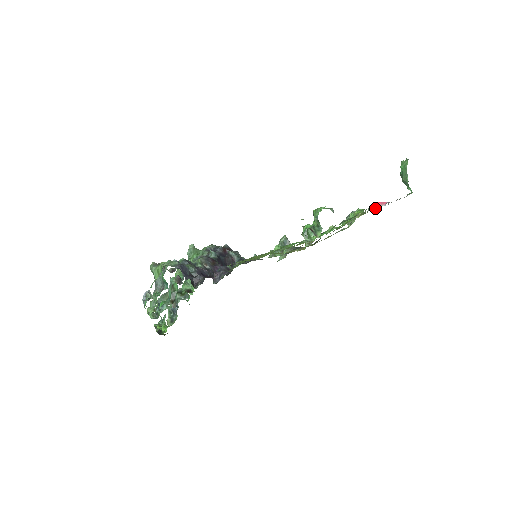
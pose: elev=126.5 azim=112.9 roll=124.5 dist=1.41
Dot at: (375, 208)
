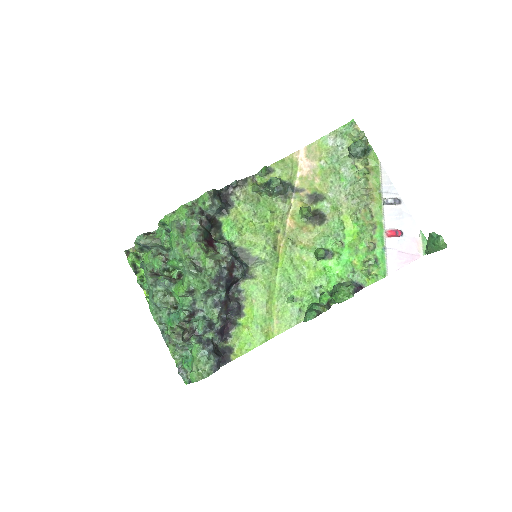
Dot at: (387, 205)
